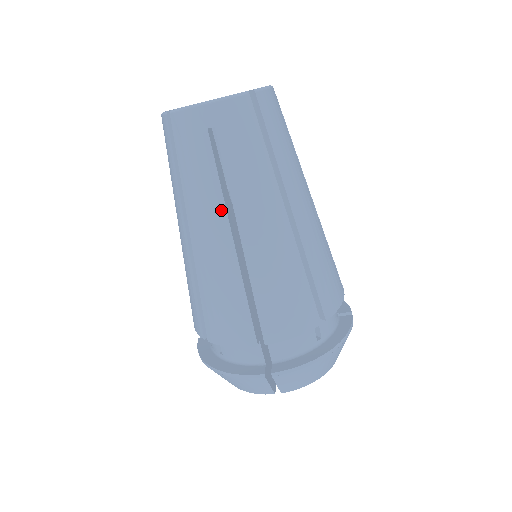
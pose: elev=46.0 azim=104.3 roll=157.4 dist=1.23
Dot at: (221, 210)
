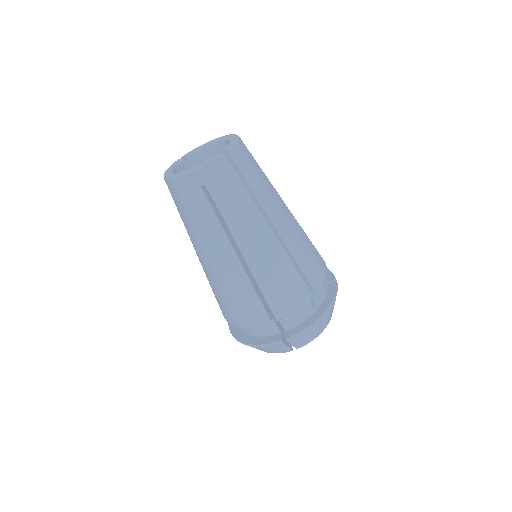
Dot at: (224, 239)
